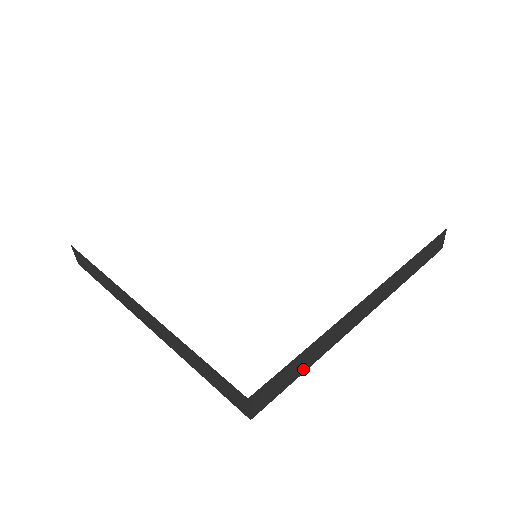
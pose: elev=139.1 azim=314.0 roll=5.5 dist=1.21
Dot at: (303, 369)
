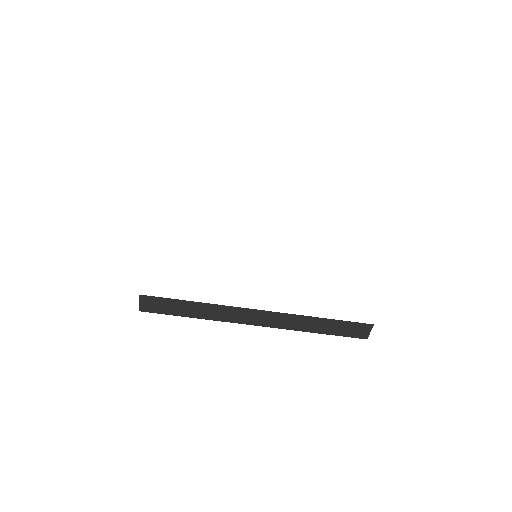
Dot at: occluded
